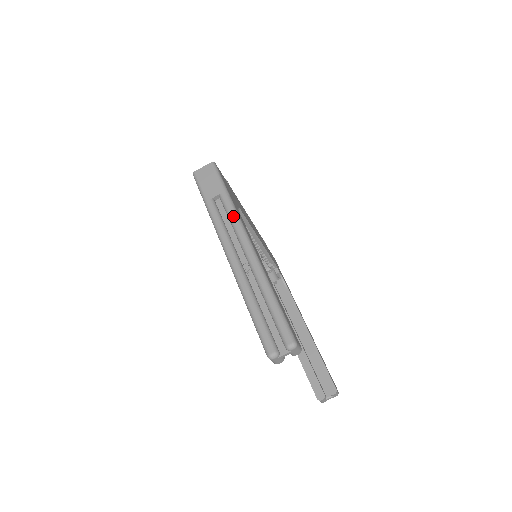
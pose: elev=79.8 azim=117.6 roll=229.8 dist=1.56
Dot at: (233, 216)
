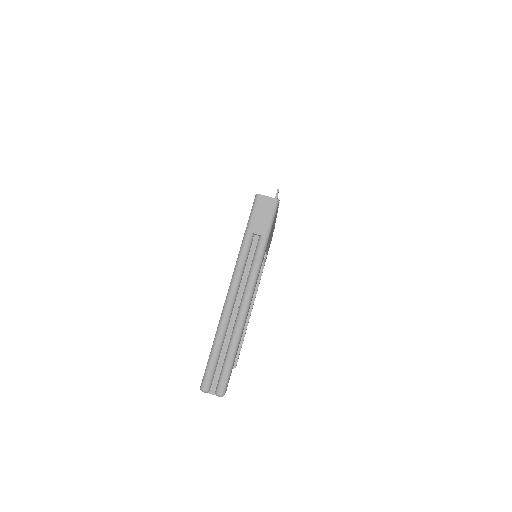
Dot at: (256, 265)
